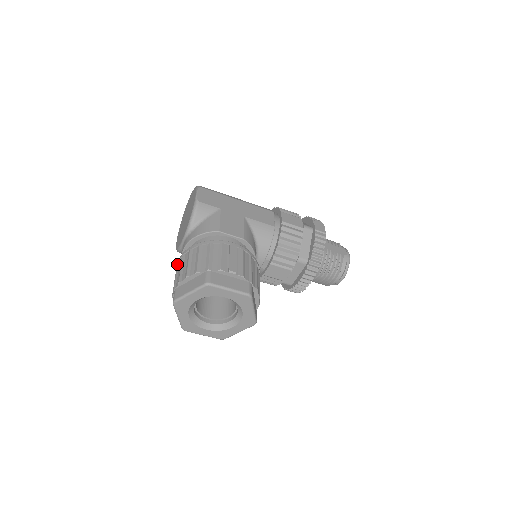
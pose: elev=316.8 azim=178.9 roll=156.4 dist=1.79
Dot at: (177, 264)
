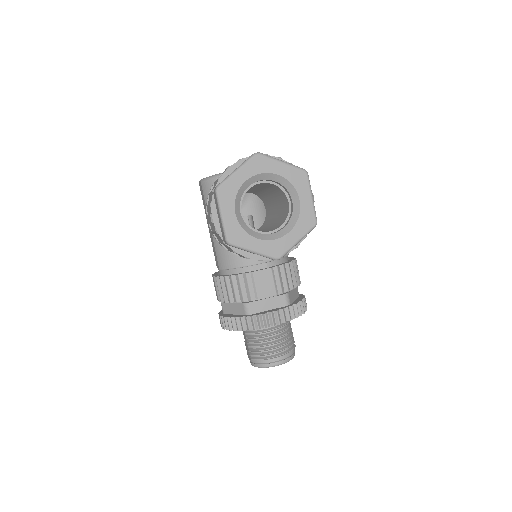
Dot at: occluded
